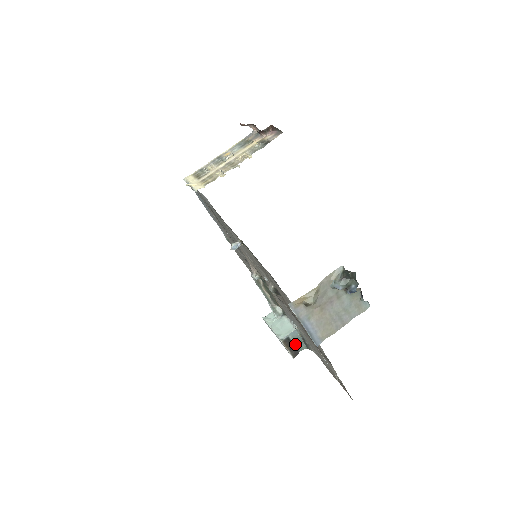
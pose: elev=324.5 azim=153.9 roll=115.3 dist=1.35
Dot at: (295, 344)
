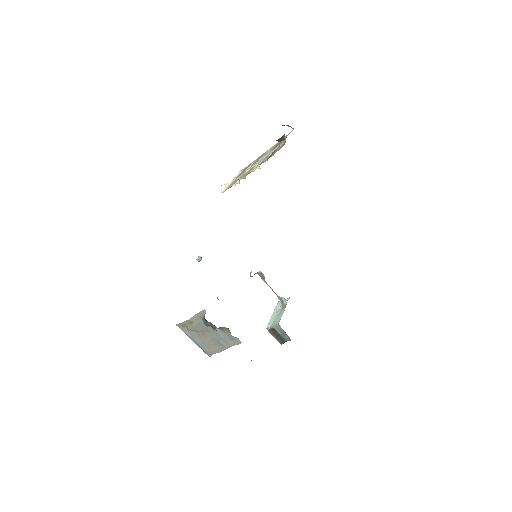
Dot at: (281, 334)
